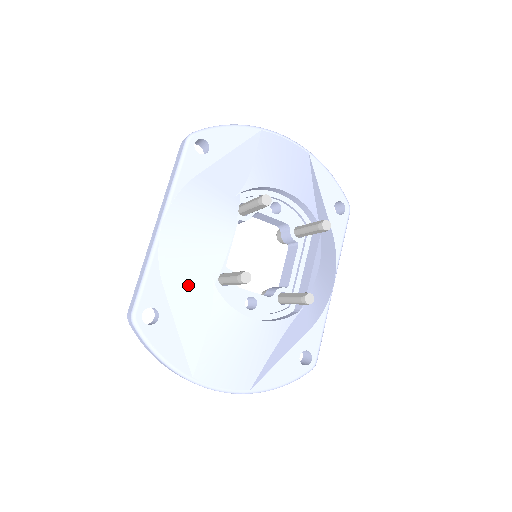
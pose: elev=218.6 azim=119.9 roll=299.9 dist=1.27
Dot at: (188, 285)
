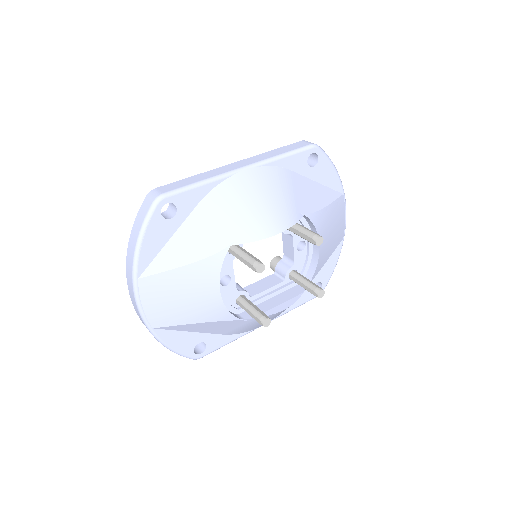
Dot at: (214, 224)
